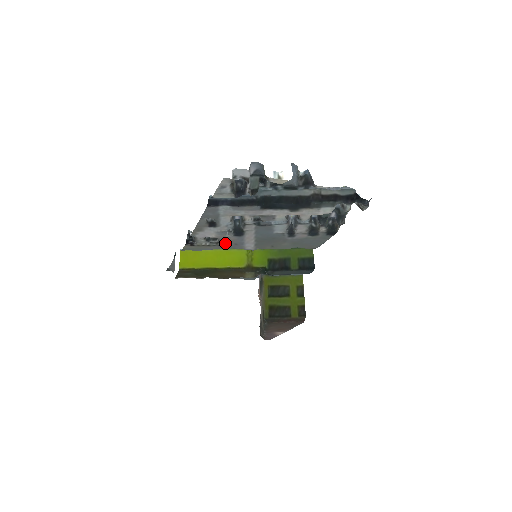
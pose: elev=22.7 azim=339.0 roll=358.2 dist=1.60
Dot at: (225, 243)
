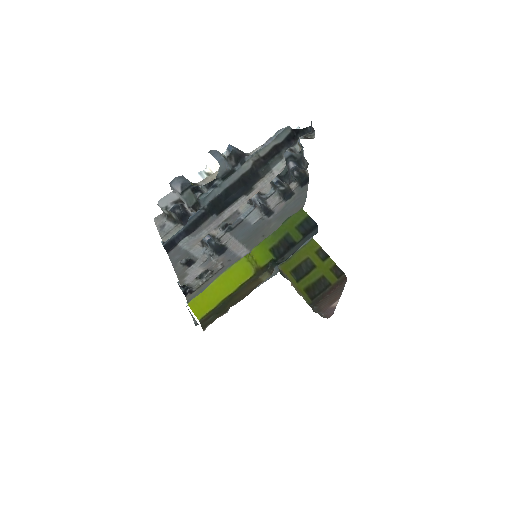
Dot at: (218, 267)
